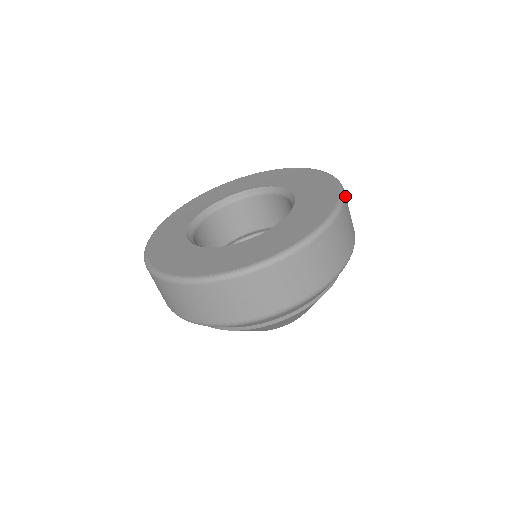
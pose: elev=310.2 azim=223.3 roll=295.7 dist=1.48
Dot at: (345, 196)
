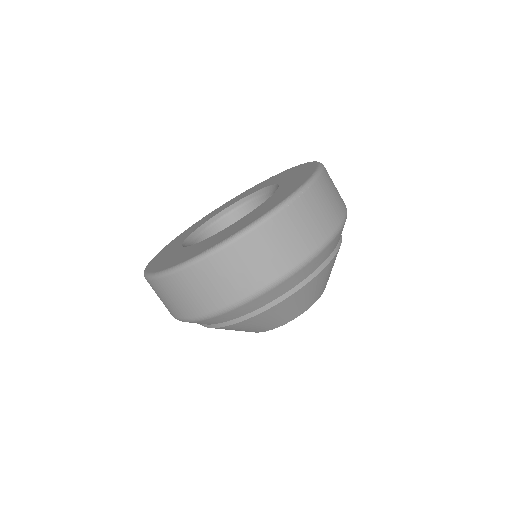
Dot at: occluded
